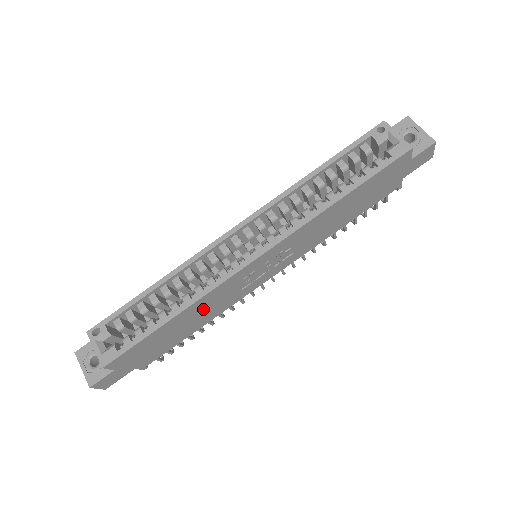
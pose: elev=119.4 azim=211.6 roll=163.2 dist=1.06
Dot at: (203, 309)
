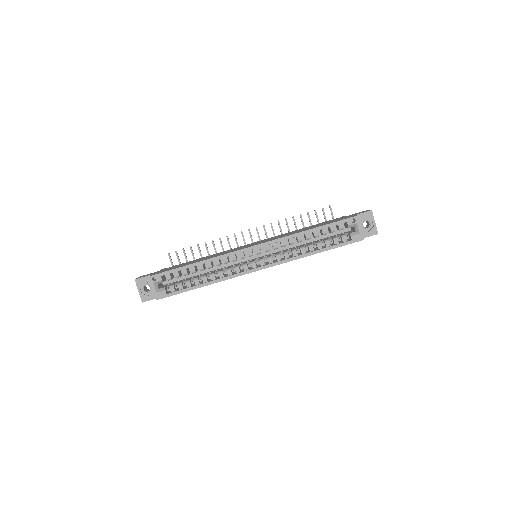
Dot at: occluded
